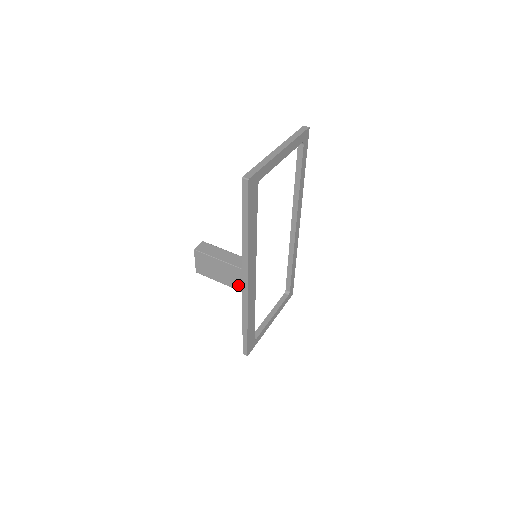
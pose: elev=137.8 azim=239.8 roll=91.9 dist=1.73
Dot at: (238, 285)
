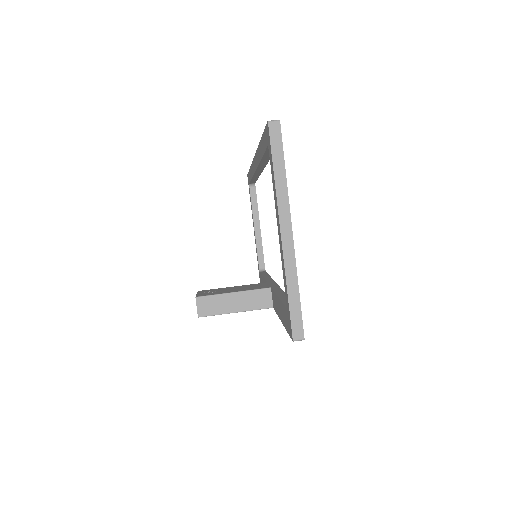
Dot at: occluded
